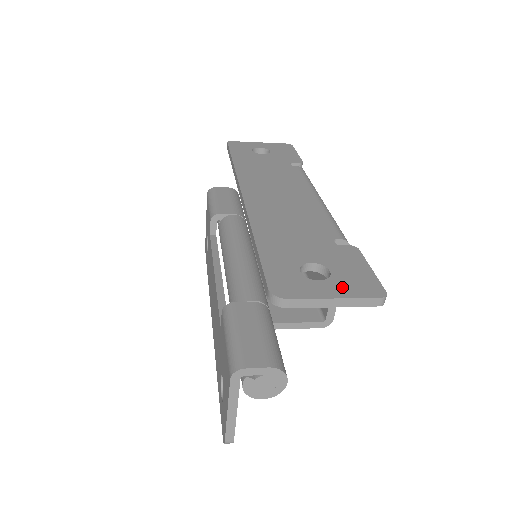
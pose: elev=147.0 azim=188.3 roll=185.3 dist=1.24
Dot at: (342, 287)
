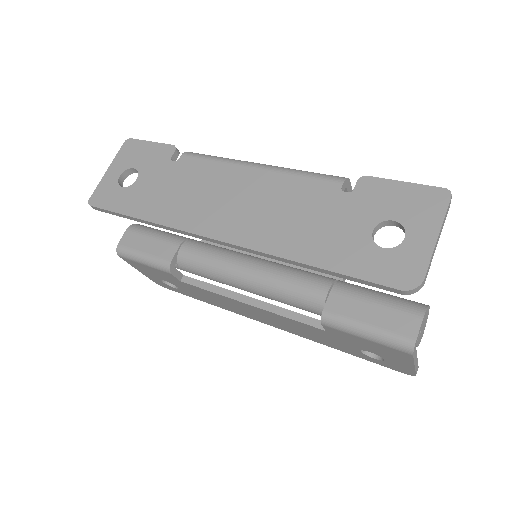
Dot at: (423, 223)
